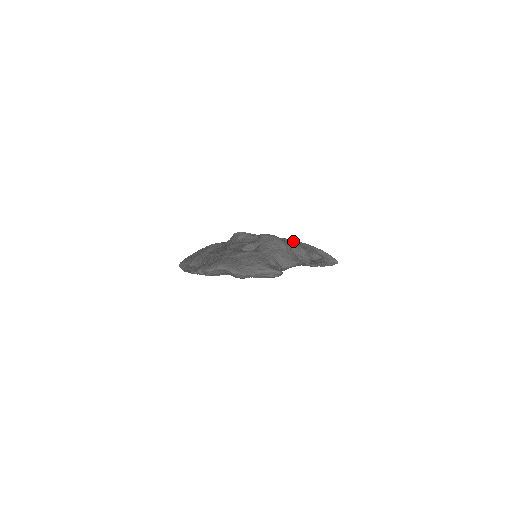
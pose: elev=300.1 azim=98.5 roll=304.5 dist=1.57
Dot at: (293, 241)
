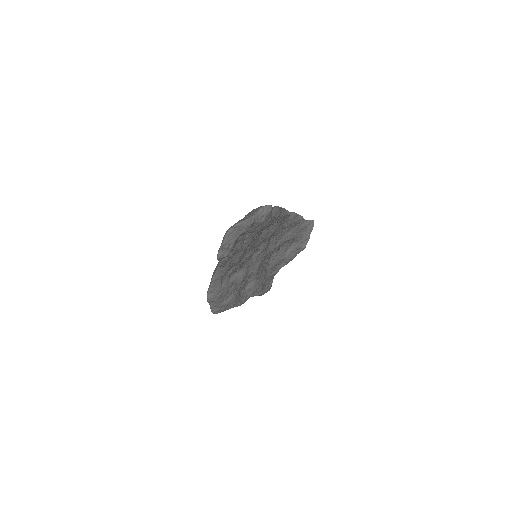
Dot at: occluded
